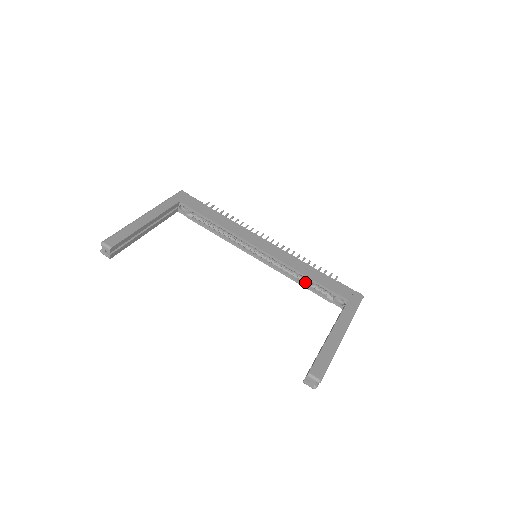
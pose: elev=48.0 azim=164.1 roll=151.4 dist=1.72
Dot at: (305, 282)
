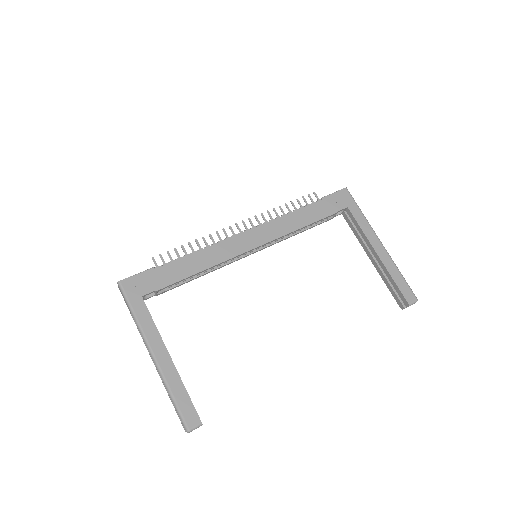
Dot at: (304, 228)
